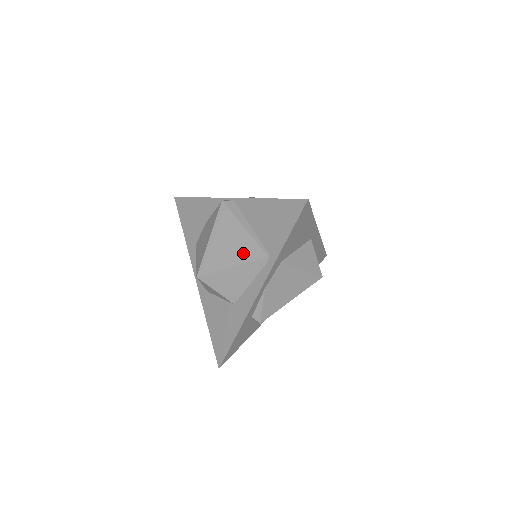
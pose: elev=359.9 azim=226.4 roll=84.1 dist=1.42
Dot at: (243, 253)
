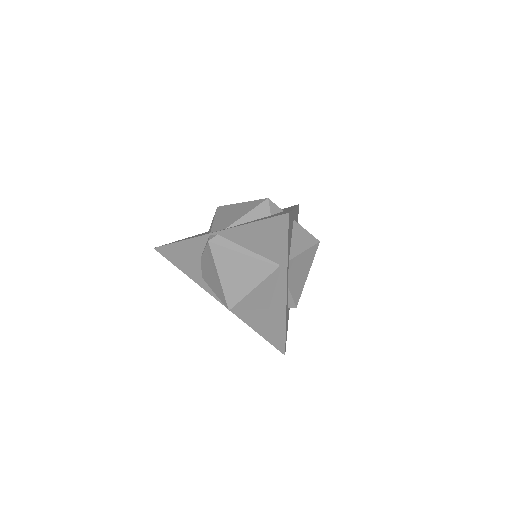
Dot at: (256, 274)
